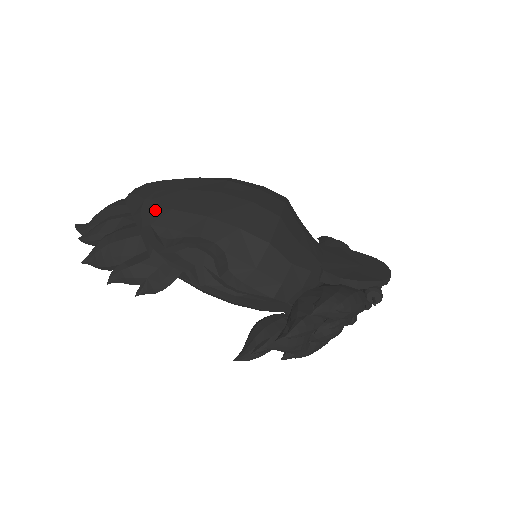
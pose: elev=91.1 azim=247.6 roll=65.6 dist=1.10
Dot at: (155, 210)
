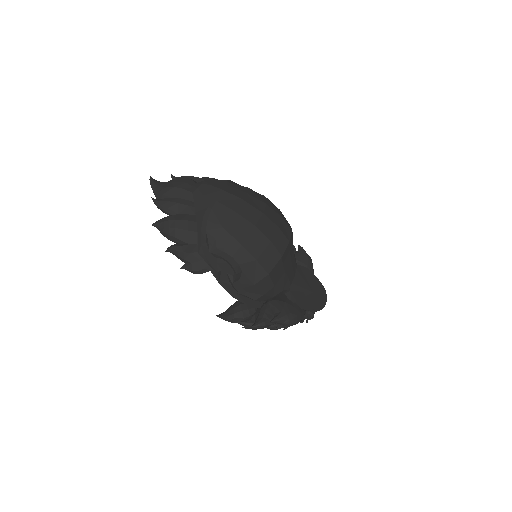
Dot at: (212, 221)
